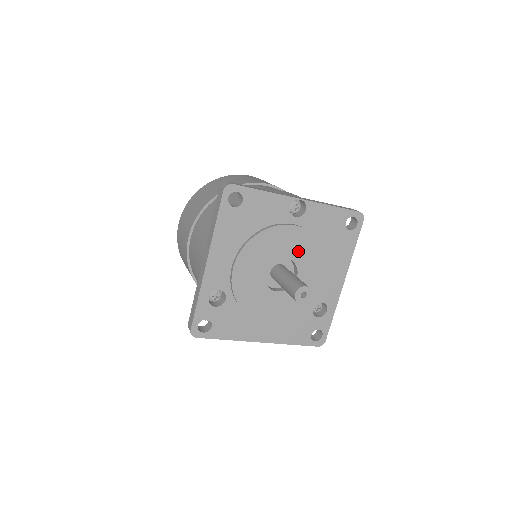
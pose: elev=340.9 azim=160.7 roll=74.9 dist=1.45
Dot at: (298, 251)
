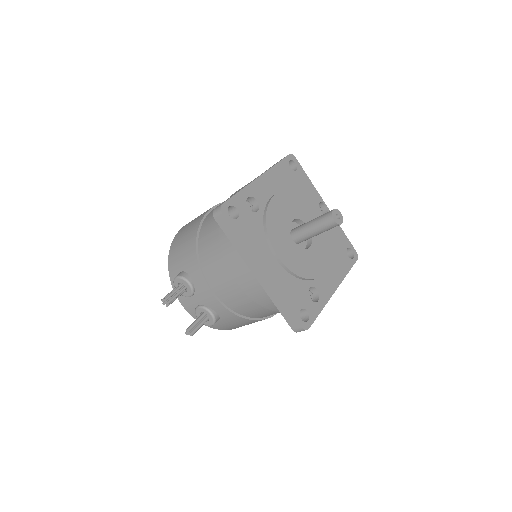
Dot at: occluded
